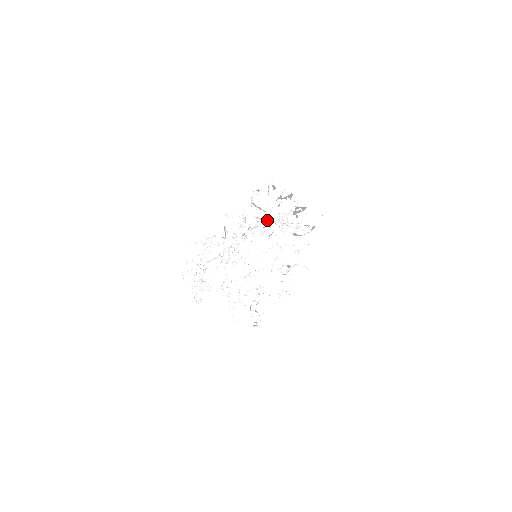
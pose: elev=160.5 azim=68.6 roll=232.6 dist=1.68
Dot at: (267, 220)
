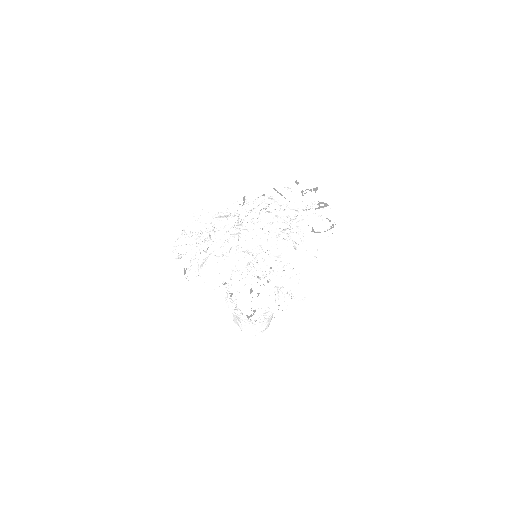
Dot at: (287, 206)
